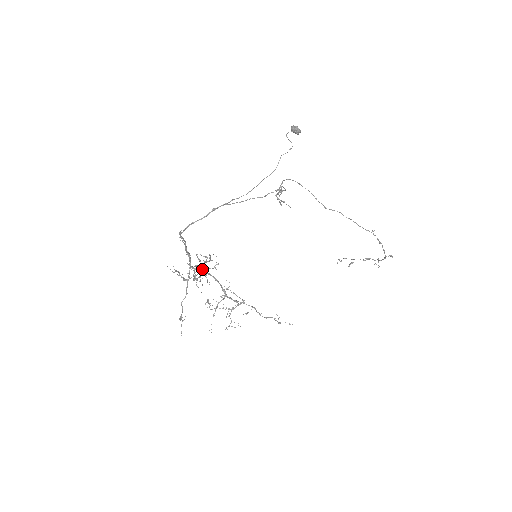
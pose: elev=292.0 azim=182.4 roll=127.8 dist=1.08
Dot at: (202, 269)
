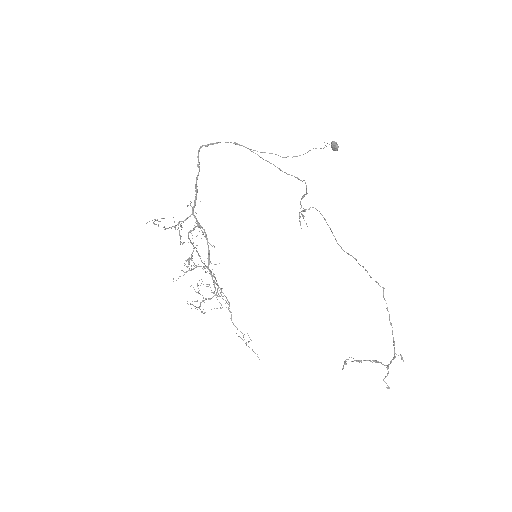
Dot at: (201, 230)
